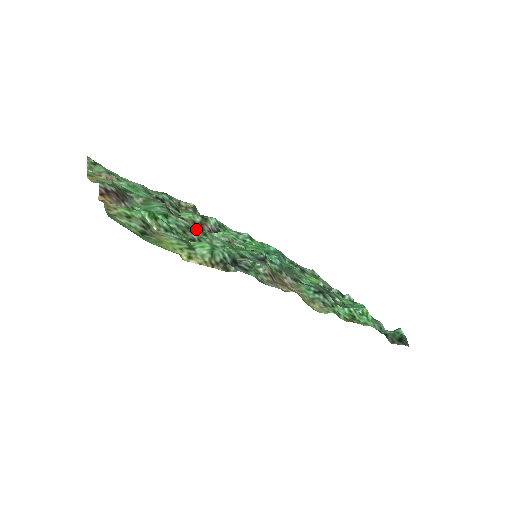
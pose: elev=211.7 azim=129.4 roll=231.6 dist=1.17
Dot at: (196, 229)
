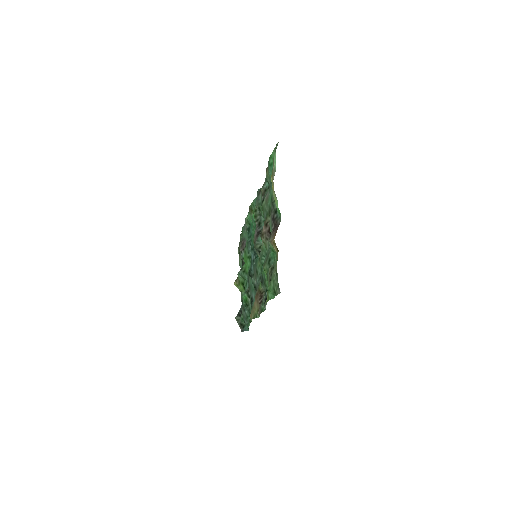
Dot at: occluded
